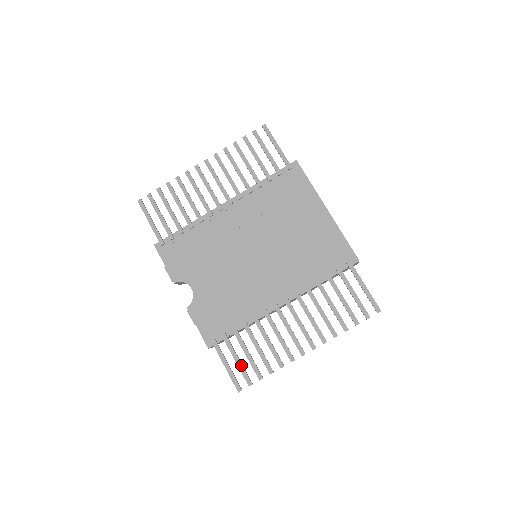
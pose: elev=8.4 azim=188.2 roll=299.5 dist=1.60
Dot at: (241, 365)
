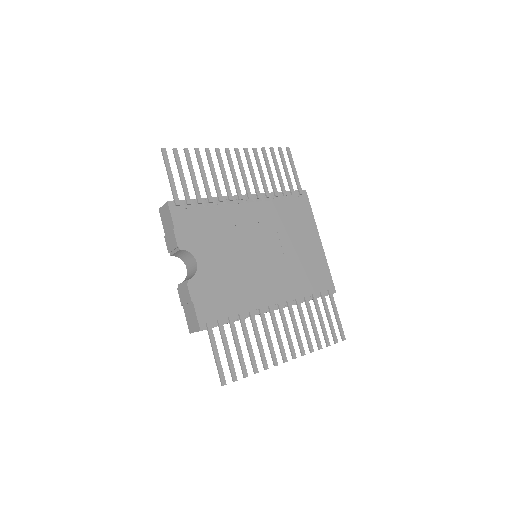
Dot at: (231, 357)
